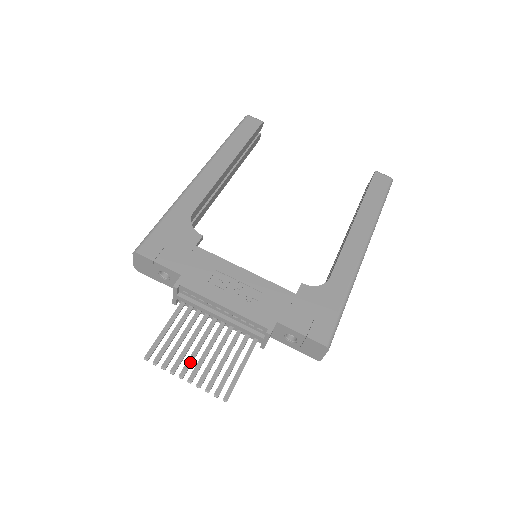
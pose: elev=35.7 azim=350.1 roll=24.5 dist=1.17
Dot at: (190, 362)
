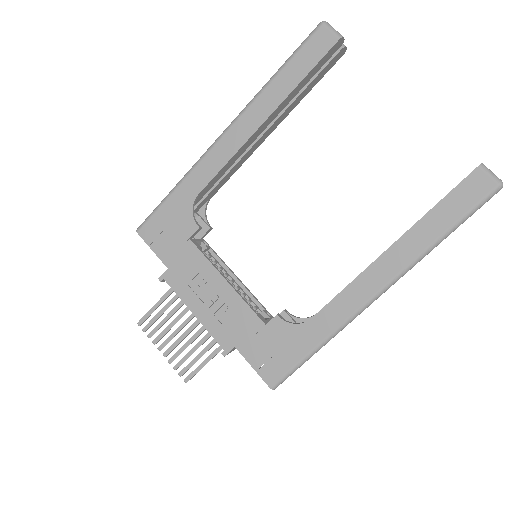
Dot at: (168, 340)
